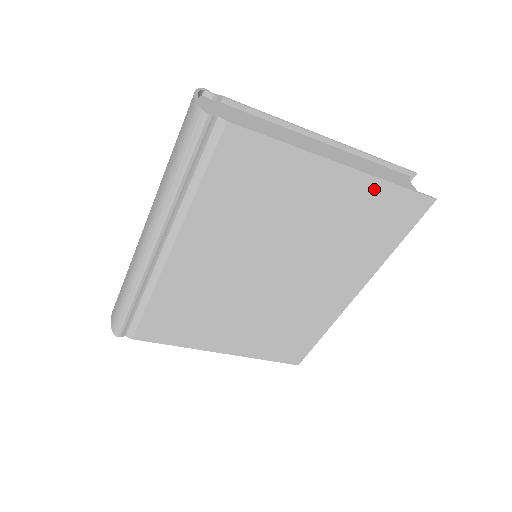
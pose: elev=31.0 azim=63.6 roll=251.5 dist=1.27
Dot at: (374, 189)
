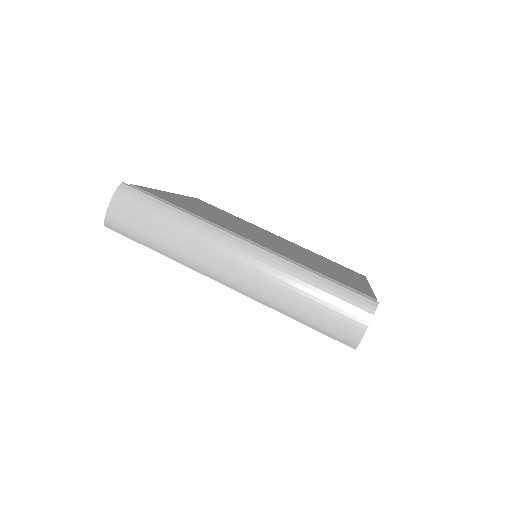
Dot at: occluded
